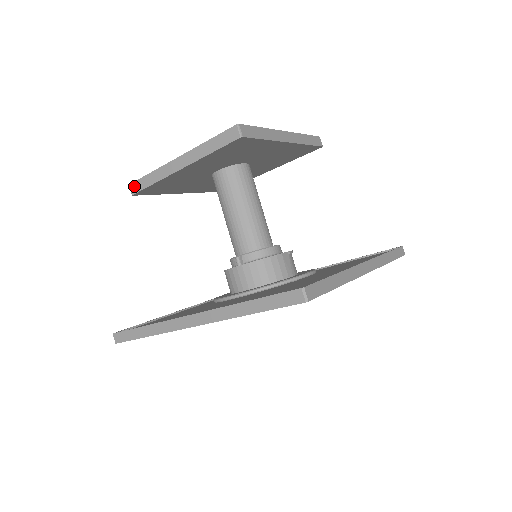
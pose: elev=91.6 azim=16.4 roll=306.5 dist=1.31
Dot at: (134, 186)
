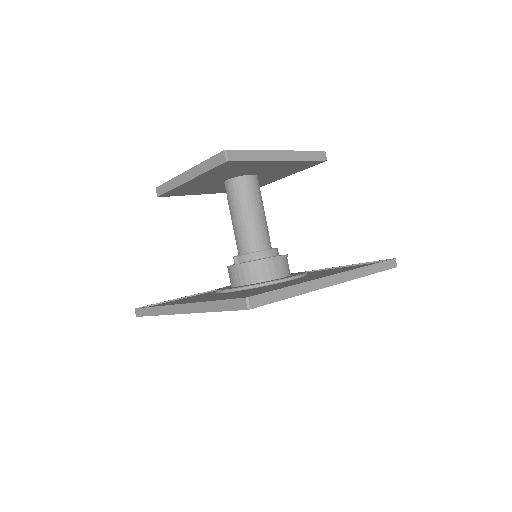
Dot at: (159, 190)
